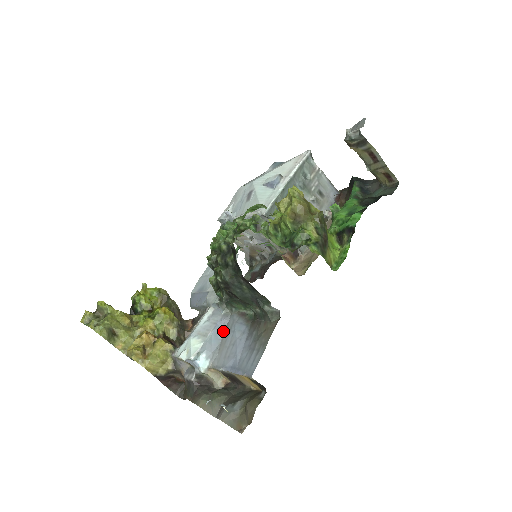
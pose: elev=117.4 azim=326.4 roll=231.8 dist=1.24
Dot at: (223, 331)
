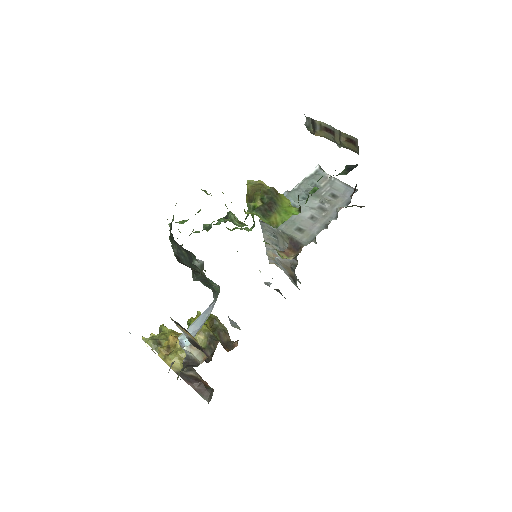
Dot at: (209, 315)
